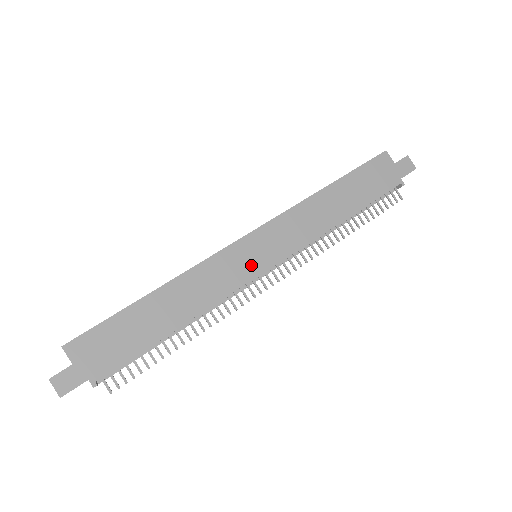
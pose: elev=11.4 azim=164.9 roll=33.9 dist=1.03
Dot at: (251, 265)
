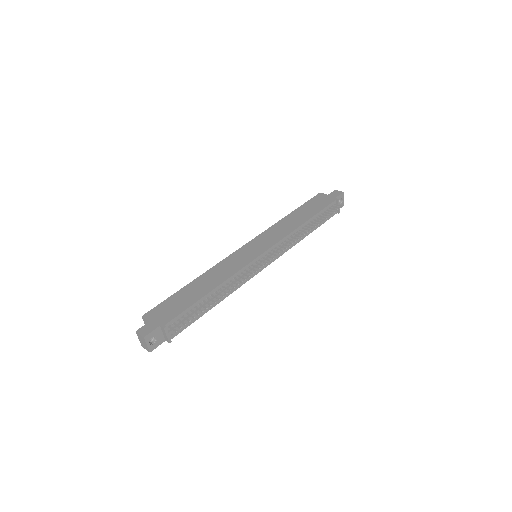
Dot at: (251, 255)
